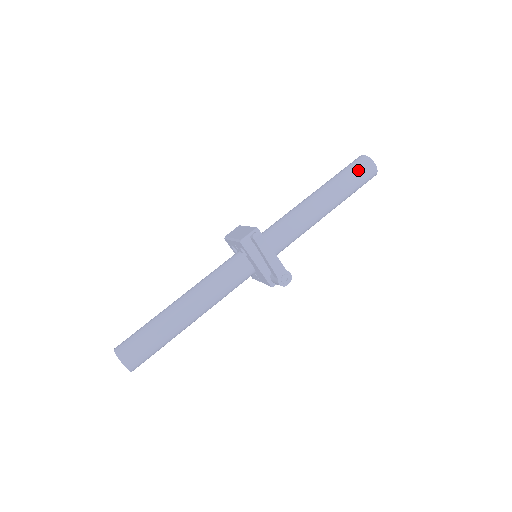
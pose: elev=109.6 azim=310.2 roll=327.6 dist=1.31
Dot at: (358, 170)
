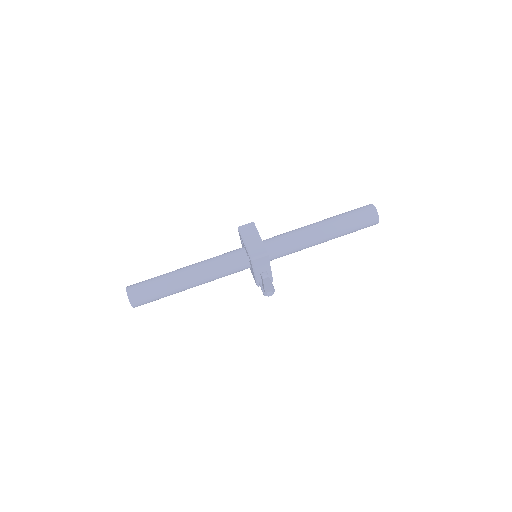
Dot at: (364, 222)
